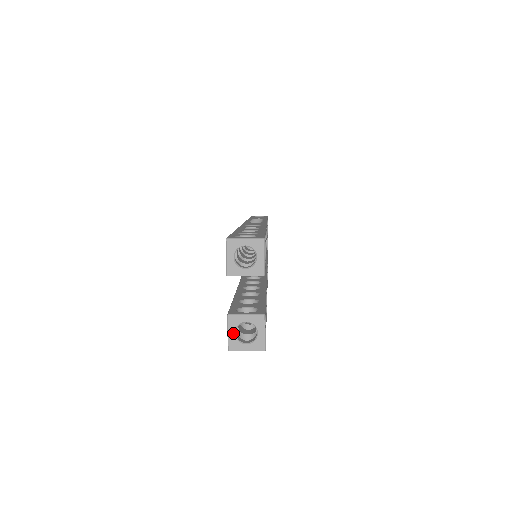
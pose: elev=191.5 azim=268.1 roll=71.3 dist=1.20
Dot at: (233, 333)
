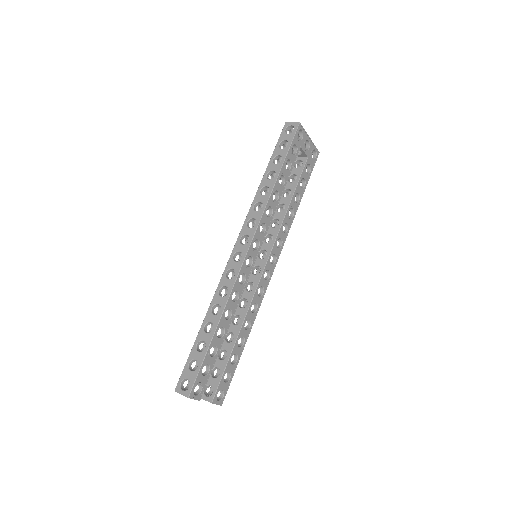
Dot at: occluded
